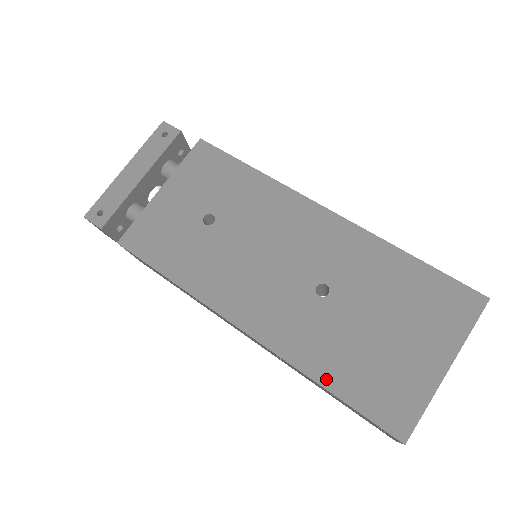
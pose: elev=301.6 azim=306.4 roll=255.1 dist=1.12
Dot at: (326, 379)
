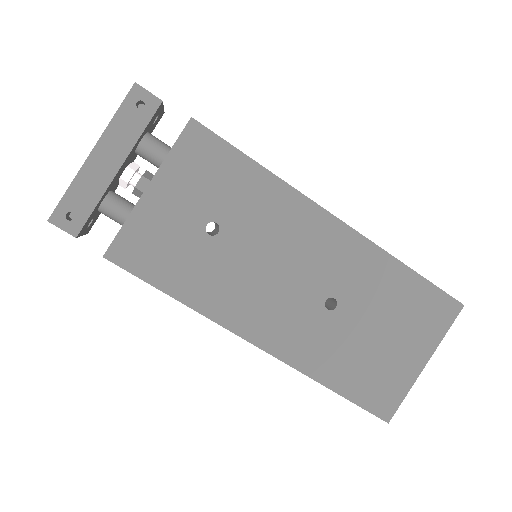
Dot at: (332, 382)
